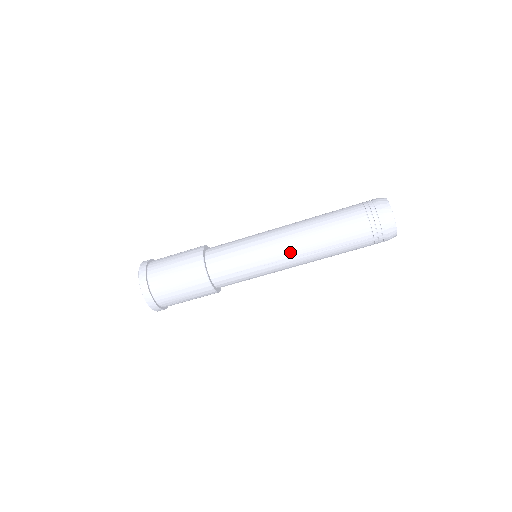
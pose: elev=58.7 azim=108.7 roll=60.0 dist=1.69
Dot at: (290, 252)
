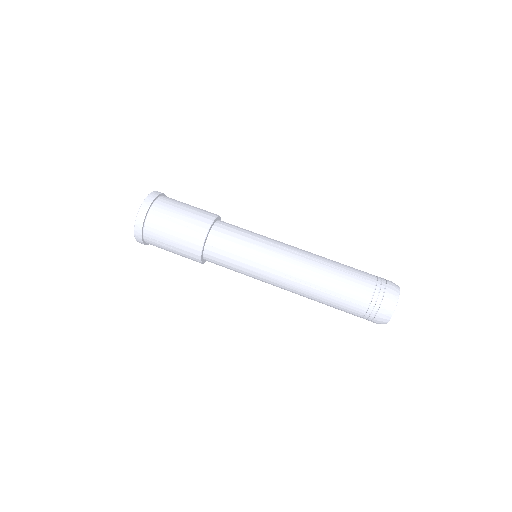
Dot at: (298, 249)
